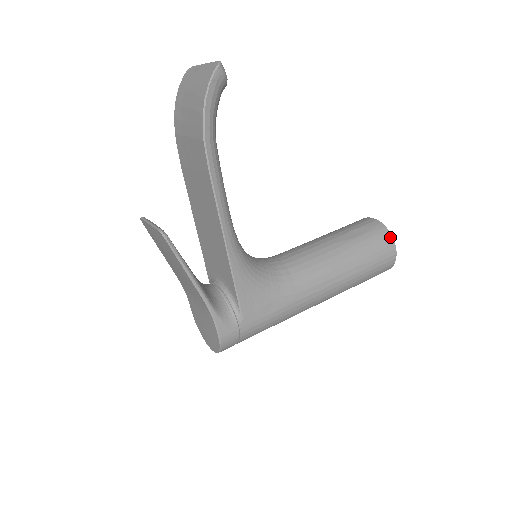
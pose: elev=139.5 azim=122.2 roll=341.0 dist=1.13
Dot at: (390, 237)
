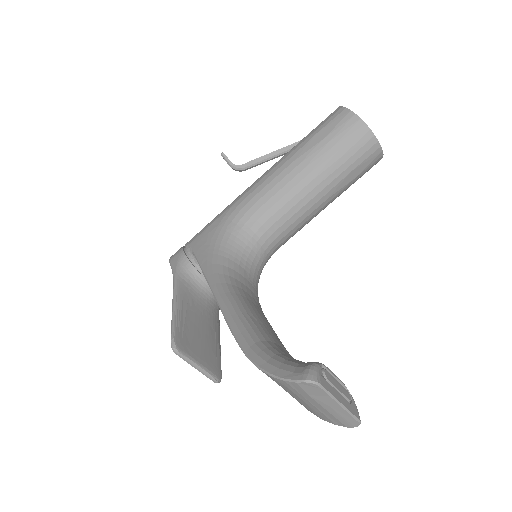
Dot at: occluded
